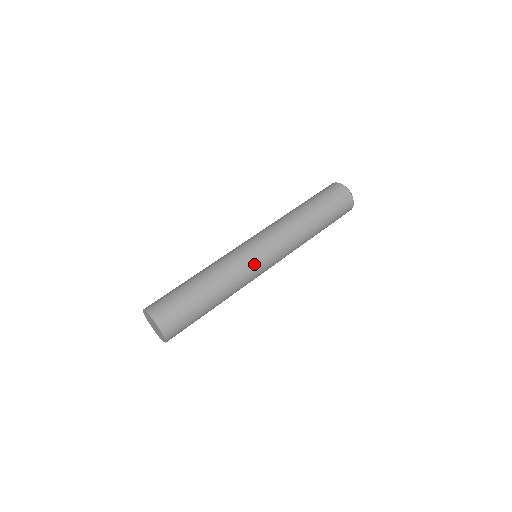
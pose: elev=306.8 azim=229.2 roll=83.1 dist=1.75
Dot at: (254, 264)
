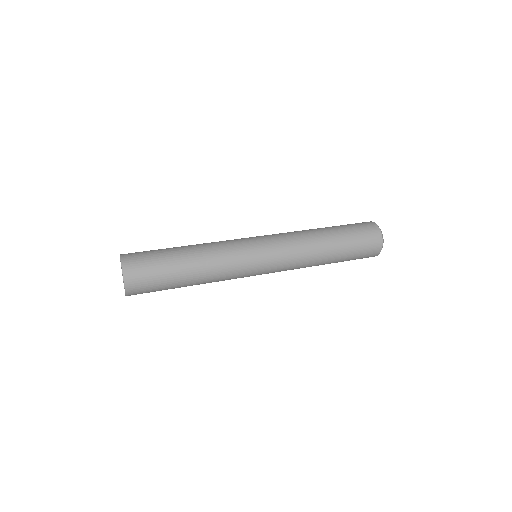
Dot at: (247, 255)
